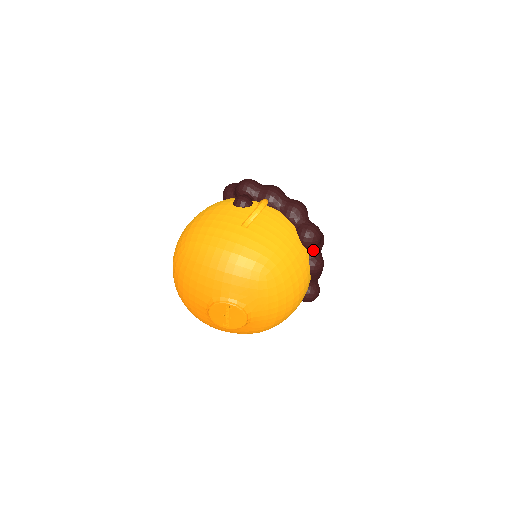
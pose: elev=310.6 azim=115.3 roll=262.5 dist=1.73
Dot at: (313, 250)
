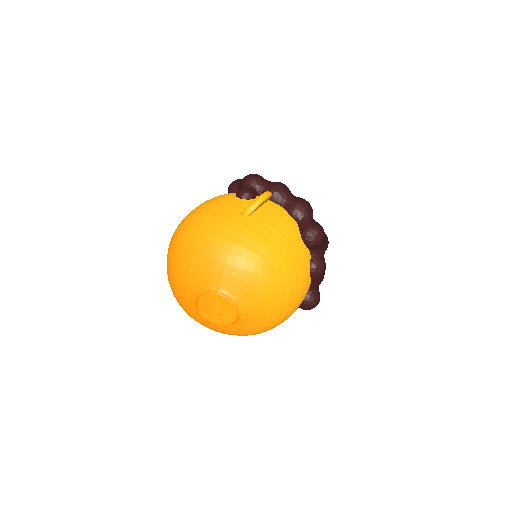
Dot at: (315, 251)
